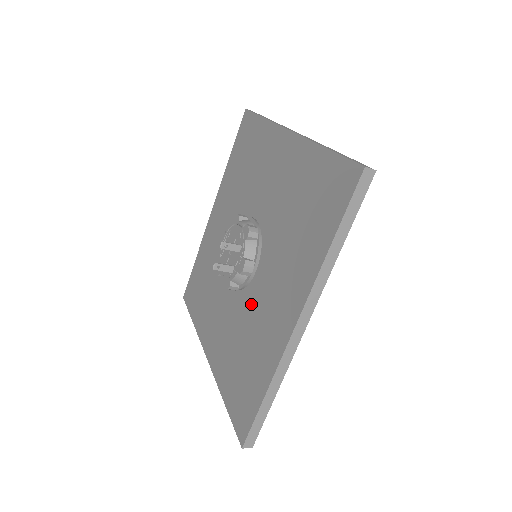
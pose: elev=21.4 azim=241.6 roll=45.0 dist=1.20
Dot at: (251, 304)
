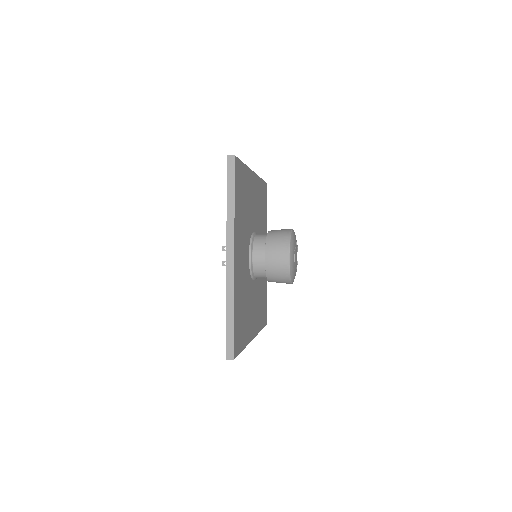
Dot at: occluded
